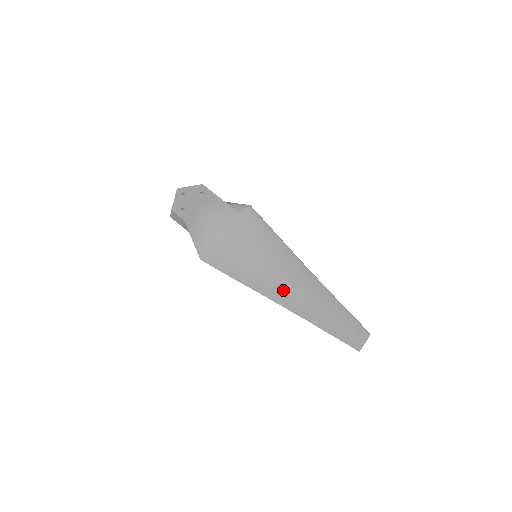
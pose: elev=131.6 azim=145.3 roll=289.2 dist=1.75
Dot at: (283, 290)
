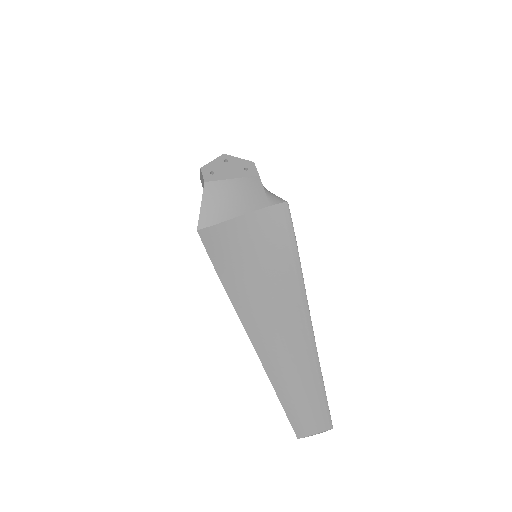
Dot at: (257, 306)
